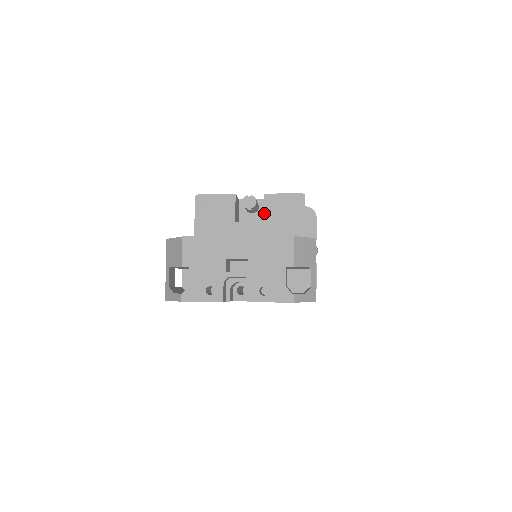
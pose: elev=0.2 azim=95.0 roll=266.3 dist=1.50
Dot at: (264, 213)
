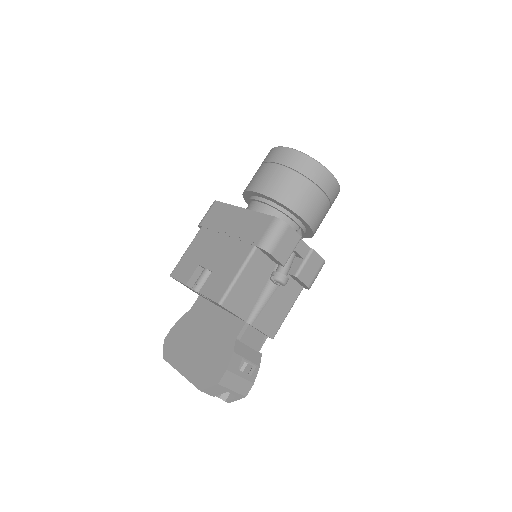
Dot at: occluded
